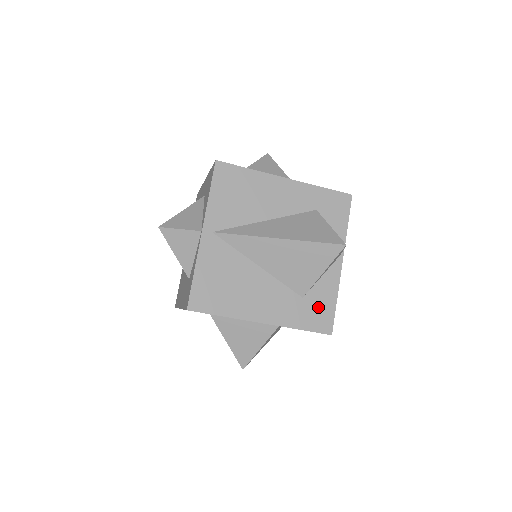
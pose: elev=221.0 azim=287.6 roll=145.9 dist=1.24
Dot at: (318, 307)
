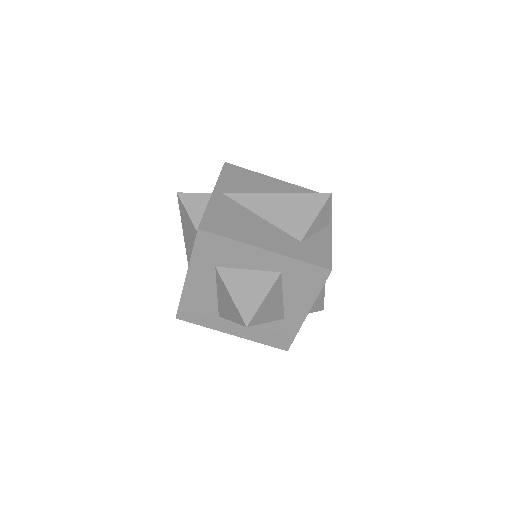
Dot at: (316, 250)
